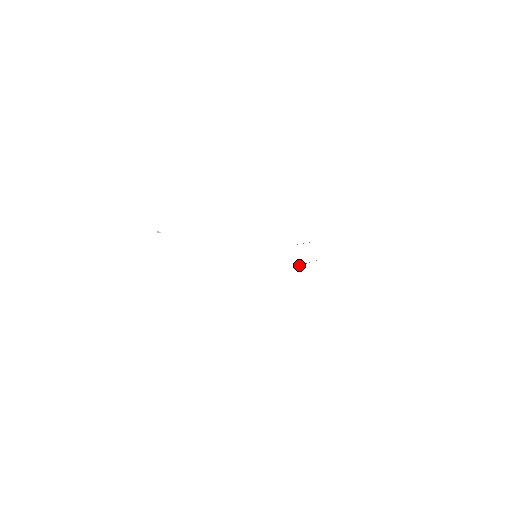
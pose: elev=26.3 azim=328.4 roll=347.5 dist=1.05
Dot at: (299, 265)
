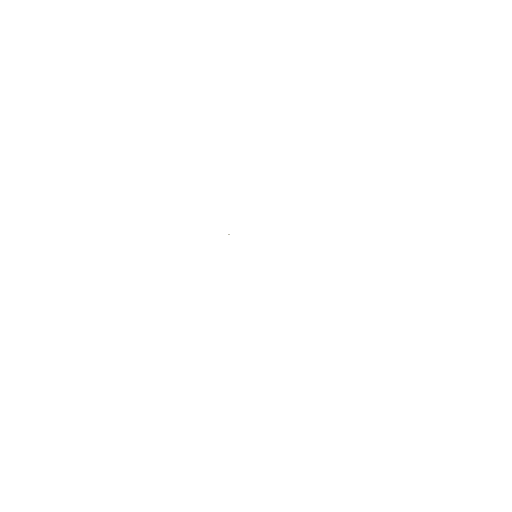
Dot at: occluded
